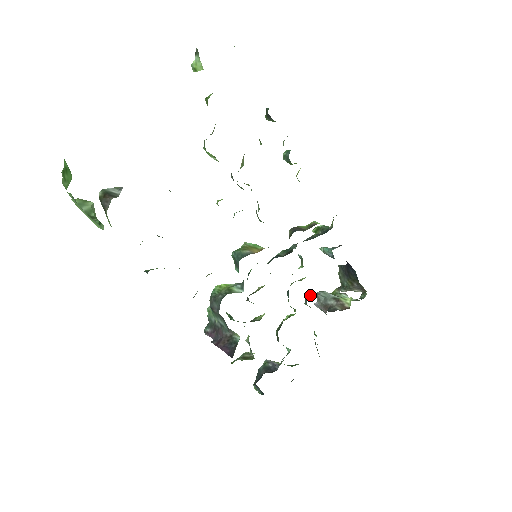
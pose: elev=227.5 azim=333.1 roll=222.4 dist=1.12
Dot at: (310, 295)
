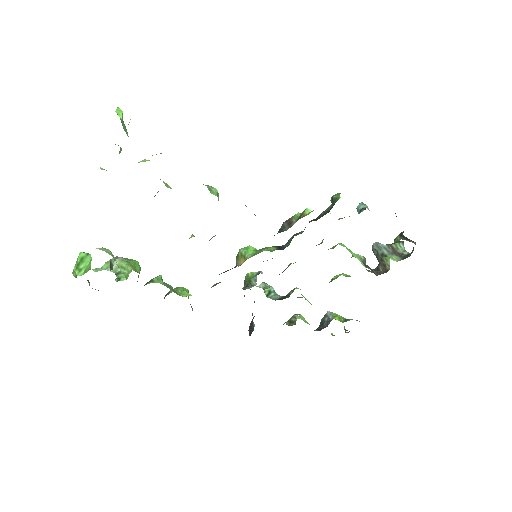
Dot at: occluded
